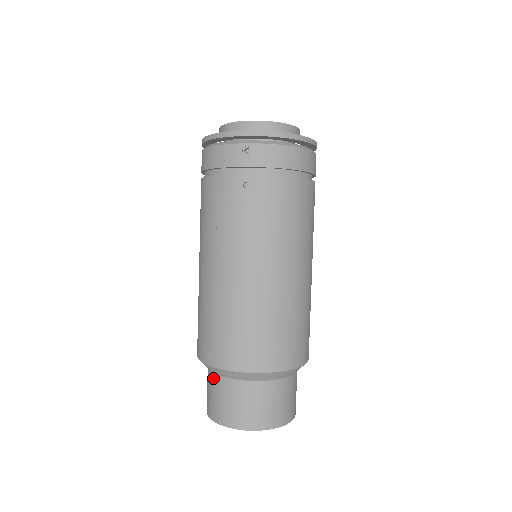
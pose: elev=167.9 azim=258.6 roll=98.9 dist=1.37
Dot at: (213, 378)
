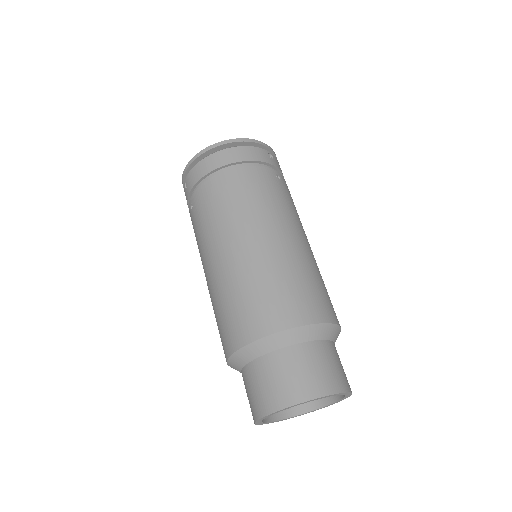
Dot at: occluded
